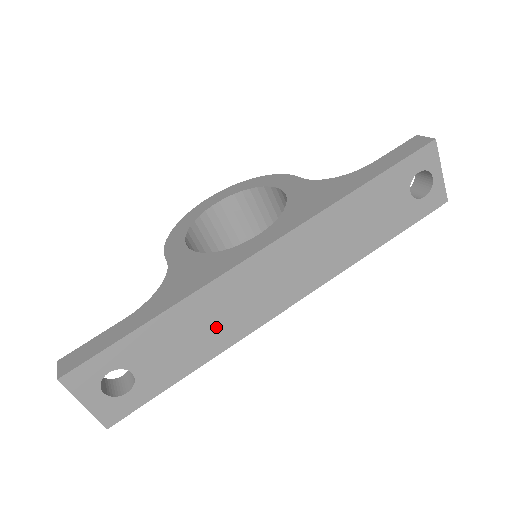
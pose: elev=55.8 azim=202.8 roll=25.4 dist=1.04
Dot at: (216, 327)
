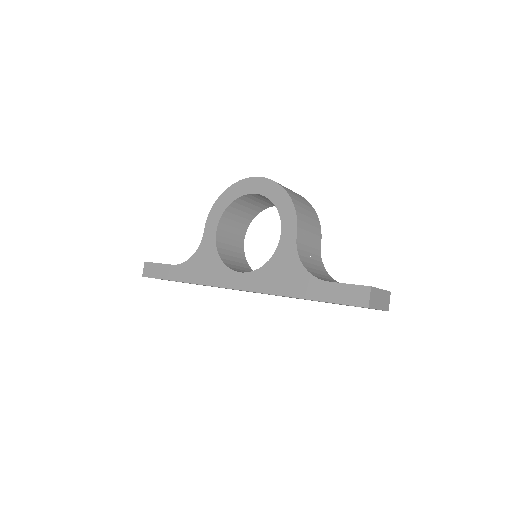
Dot at: occluded
